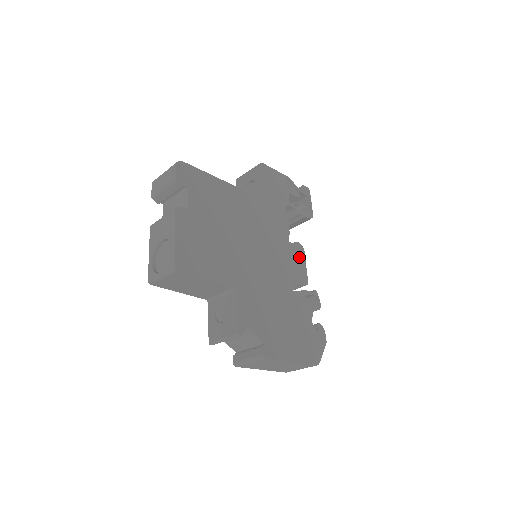
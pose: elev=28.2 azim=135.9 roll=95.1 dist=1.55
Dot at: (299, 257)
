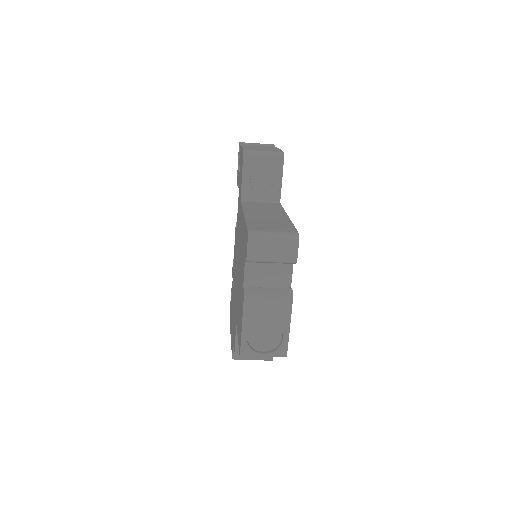
Dot at: occluded
